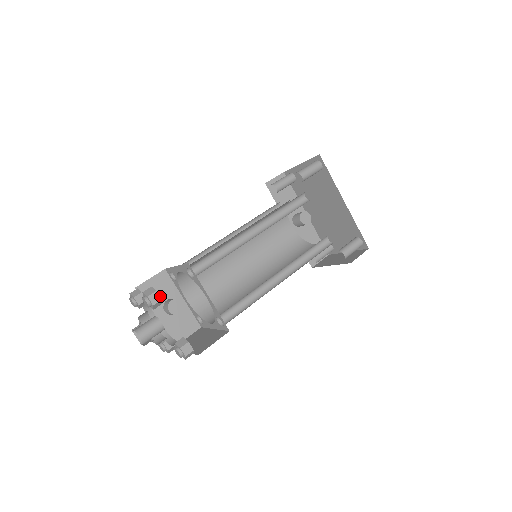
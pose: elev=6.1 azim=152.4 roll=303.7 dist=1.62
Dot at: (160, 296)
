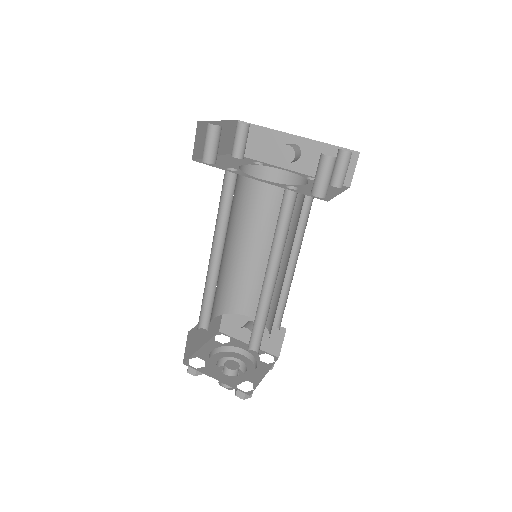
Dot at: (238, 325)
